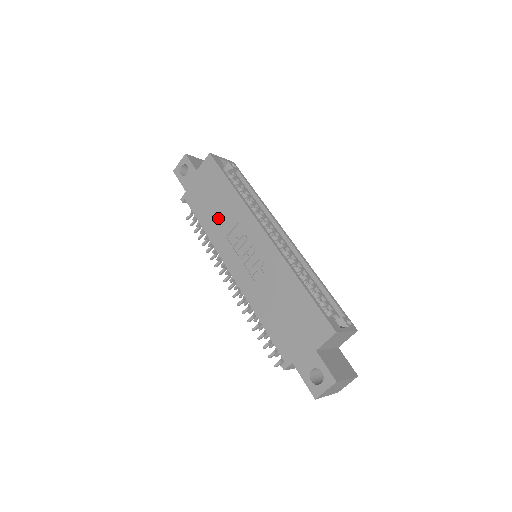
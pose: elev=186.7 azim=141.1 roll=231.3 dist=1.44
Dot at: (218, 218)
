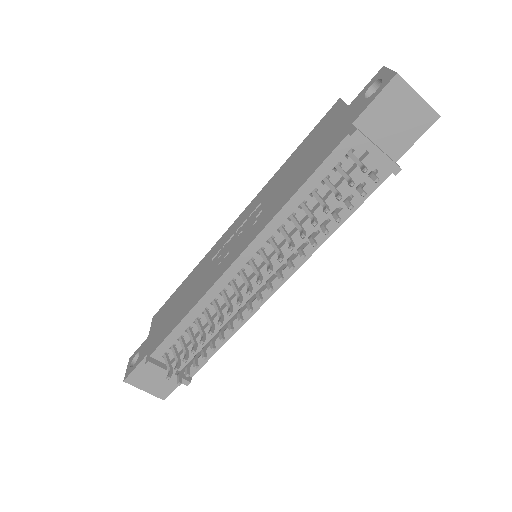
Dot at: (192, 292)
